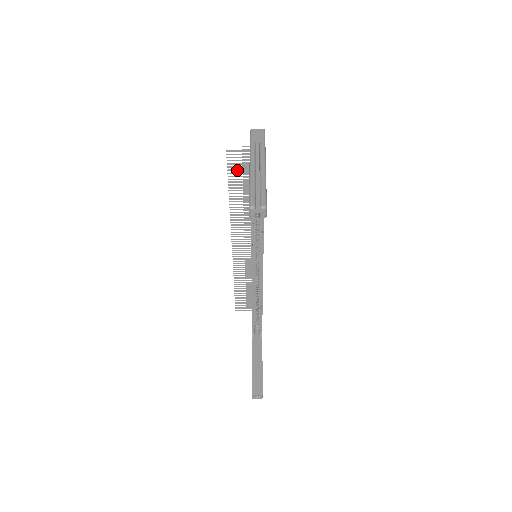
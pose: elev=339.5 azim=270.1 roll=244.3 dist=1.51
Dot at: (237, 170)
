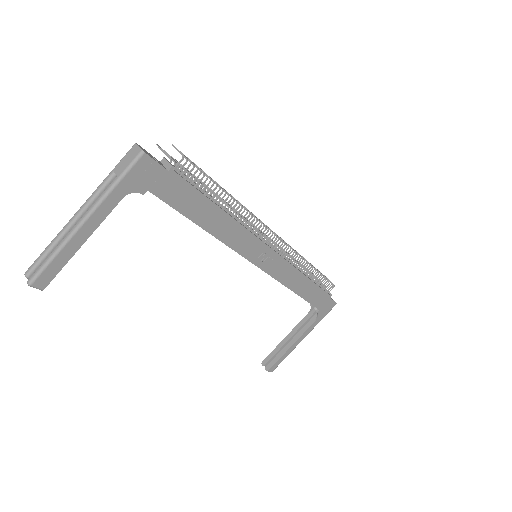
Dot at: (183, 167)
